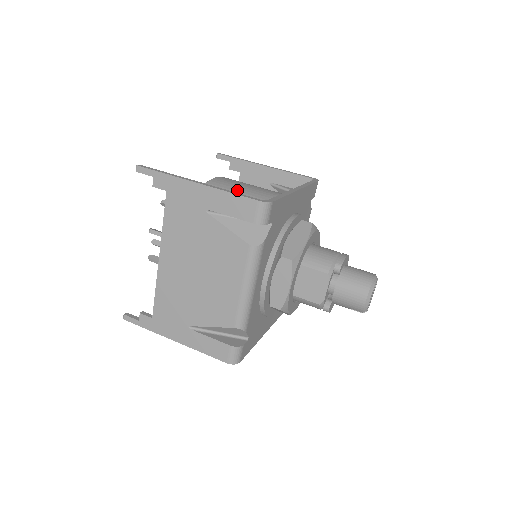
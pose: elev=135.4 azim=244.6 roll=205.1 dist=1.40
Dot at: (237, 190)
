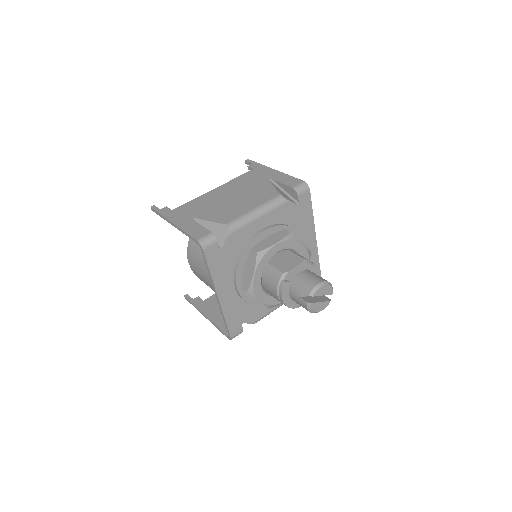
Dot at: occluded
